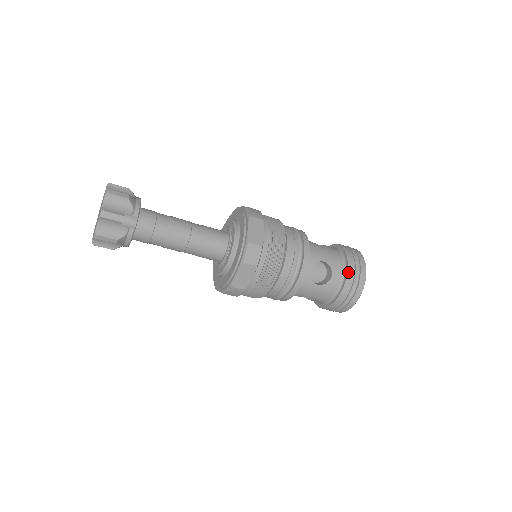
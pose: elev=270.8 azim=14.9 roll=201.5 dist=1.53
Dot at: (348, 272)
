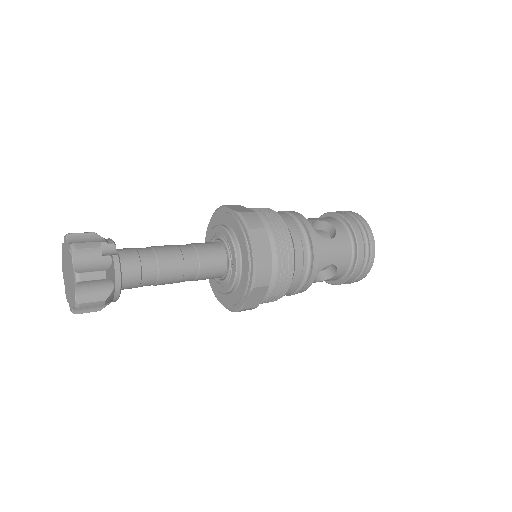
Dot at: (344, 217)
